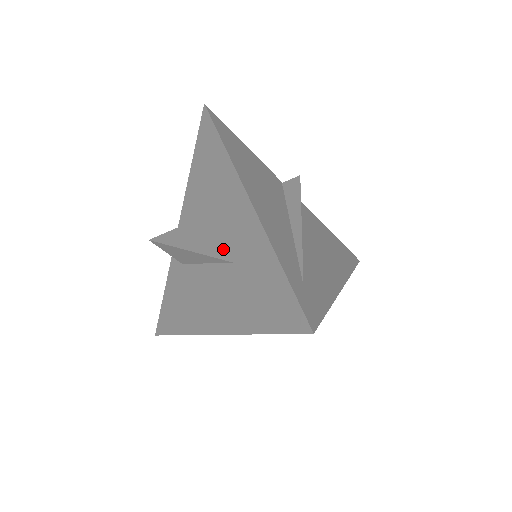
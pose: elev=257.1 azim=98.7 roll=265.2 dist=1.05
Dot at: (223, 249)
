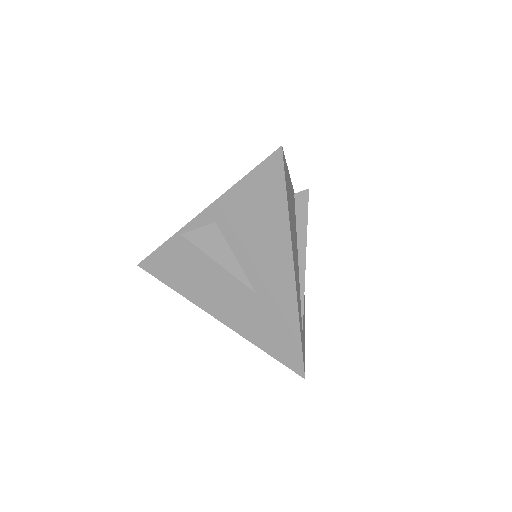
Dot at: (250, 277)
